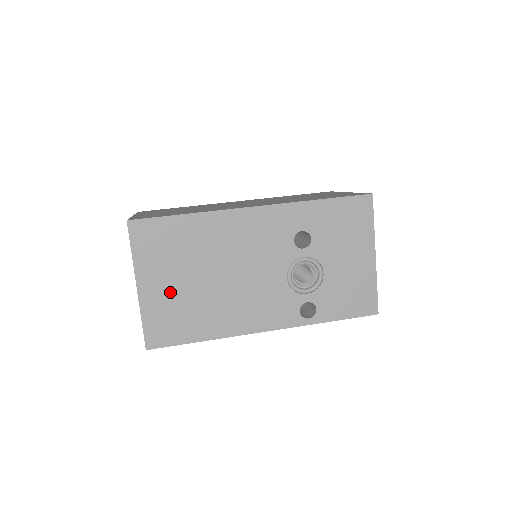
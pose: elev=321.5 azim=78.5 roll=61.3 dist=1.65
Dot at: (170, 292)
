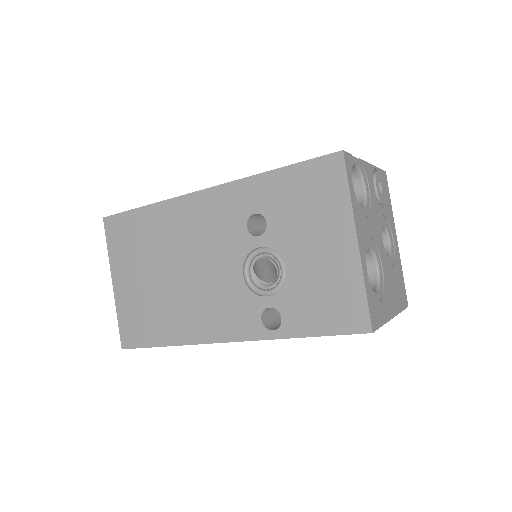
Dot at: (137, 289)
